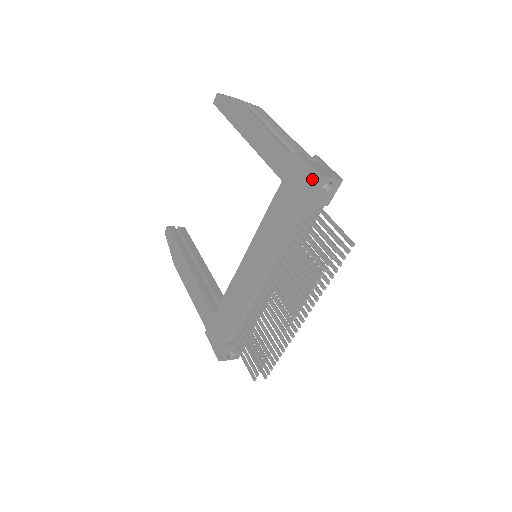
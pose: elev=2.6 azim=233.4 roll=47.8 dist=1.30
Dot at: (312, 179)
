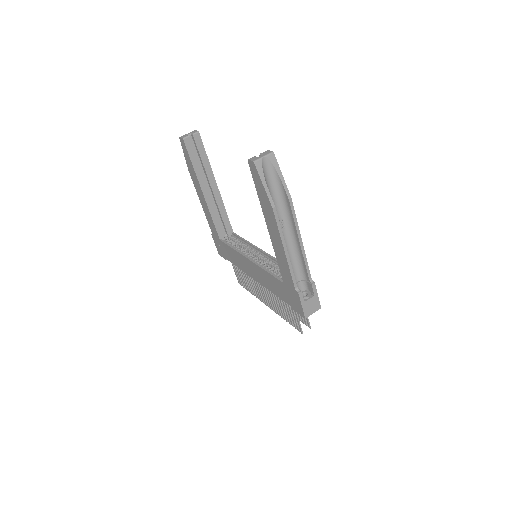
Dot at: (300, 311)
